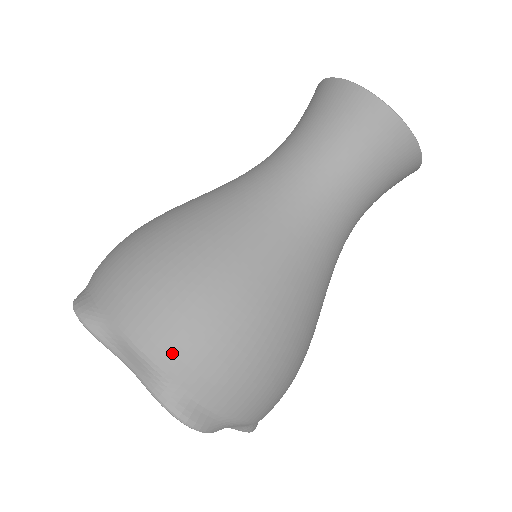
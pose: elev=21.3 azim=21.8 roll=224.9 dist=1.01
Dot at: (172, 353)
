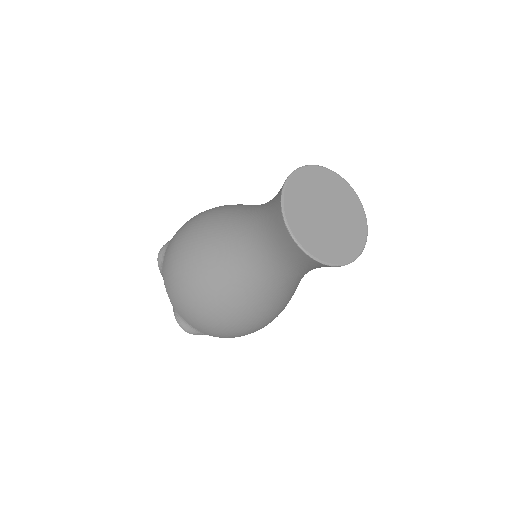
Dot at: (175, 303)
